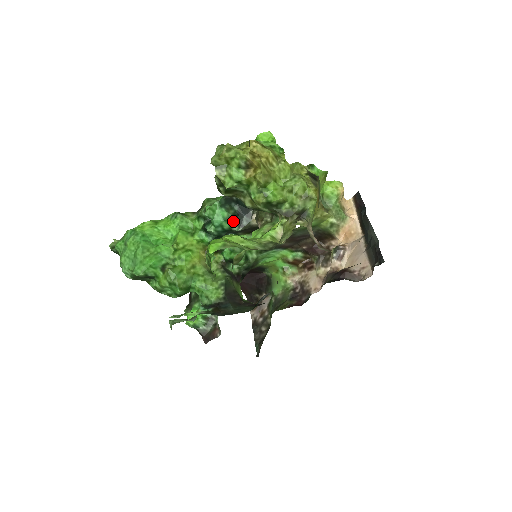
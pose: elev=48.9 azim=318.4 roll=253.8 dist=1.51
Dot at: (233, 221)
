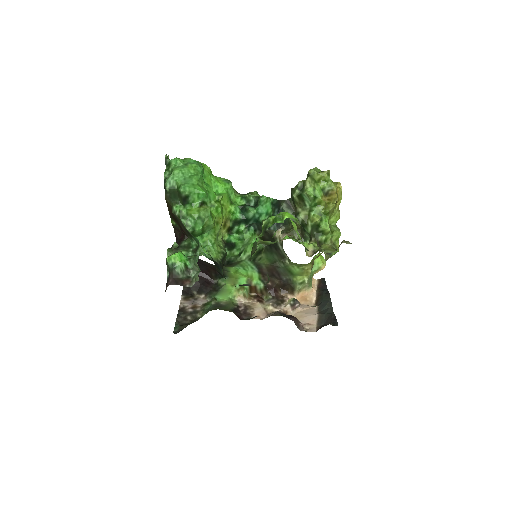
Dot at: occluded
